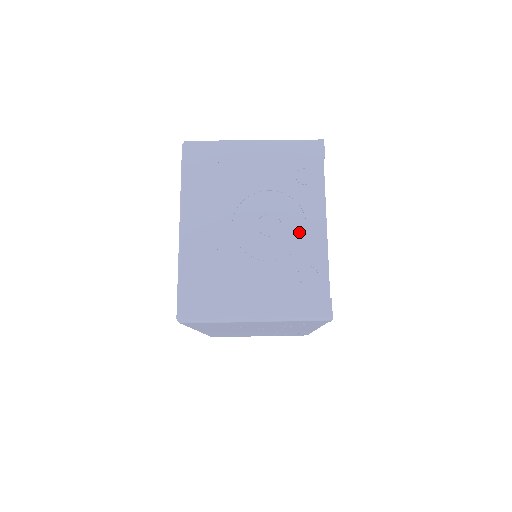
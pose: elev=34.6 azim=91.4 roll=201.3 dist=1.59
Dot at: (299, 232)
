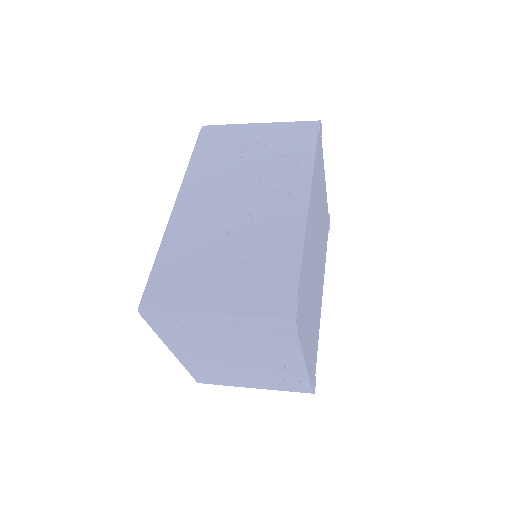
Dot at: (279, 365)
